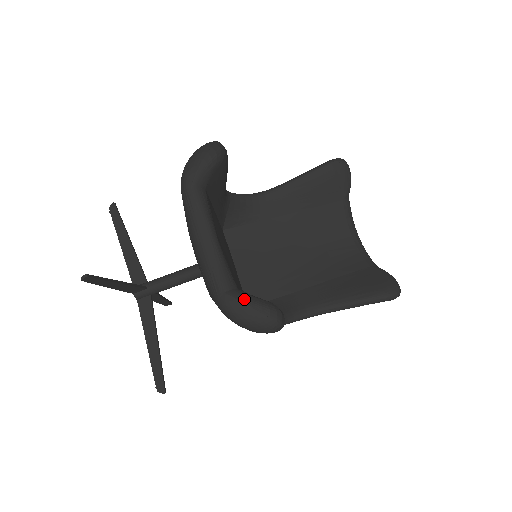
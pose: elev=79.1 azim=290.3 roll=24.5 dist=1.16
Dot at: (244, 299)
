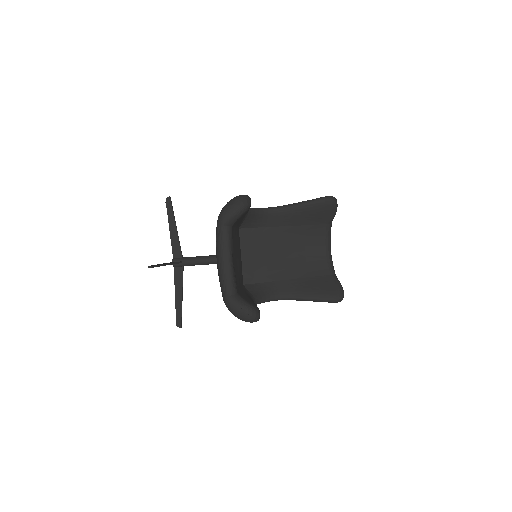
Dot at: (239, 303)
